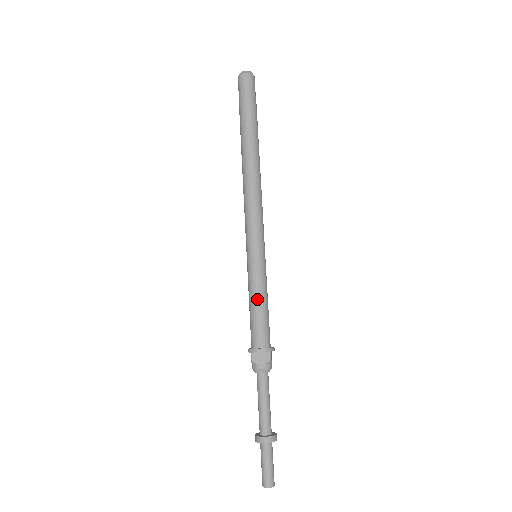
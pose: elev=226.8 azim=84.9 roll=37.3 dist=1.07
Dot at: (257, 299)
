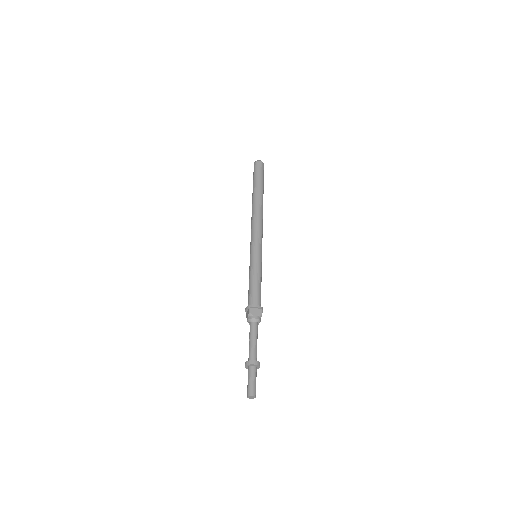
Dot at: (256, 277)
